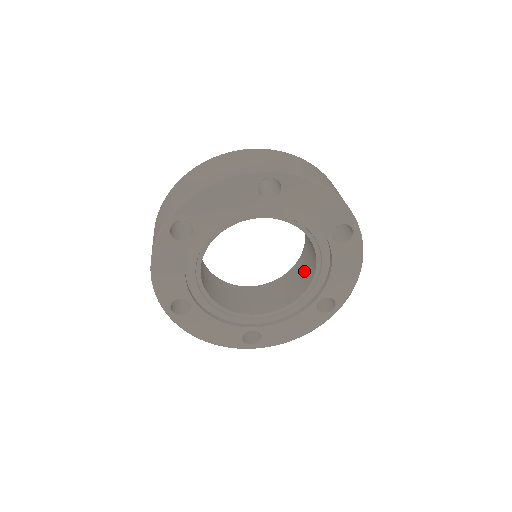
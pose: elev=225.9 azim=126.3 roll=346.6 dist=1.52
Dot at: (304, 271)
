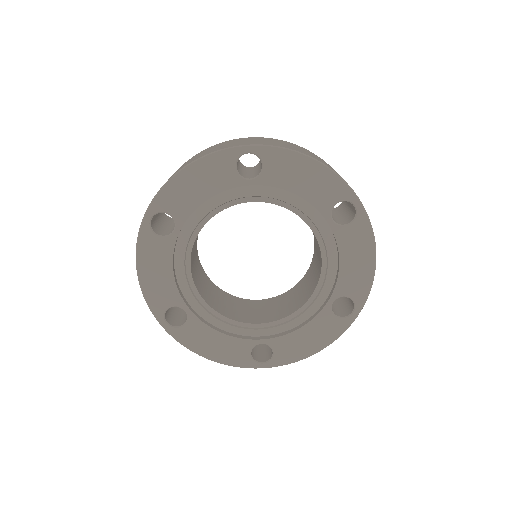
Dot at: (271, 309)
